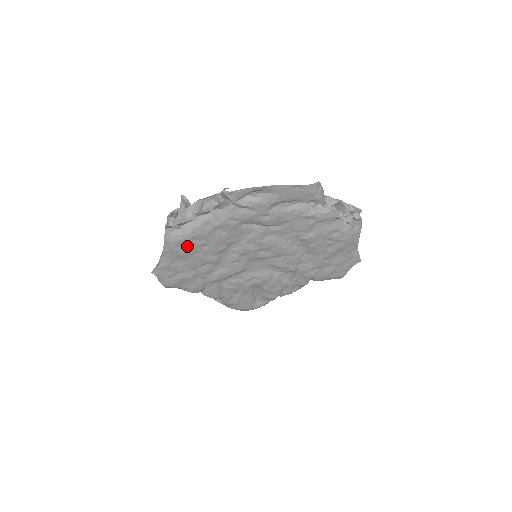
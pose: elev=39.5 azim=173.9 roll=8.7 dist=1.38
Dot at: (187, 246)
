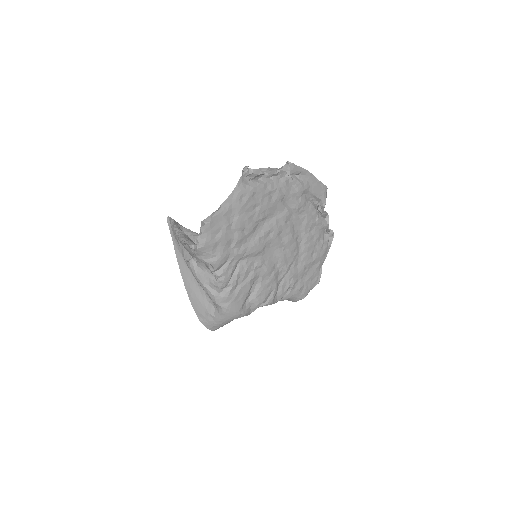
Dot at: (248, 199)
